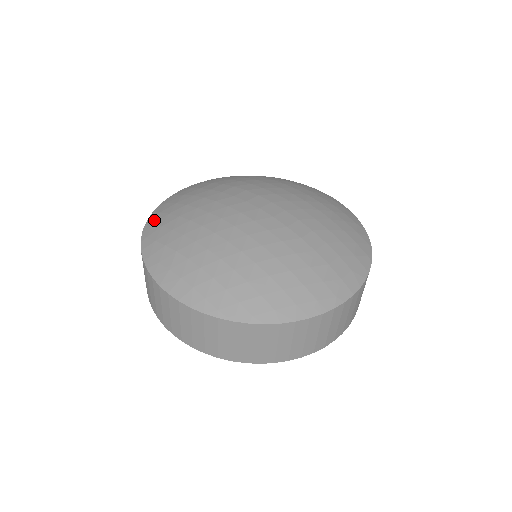
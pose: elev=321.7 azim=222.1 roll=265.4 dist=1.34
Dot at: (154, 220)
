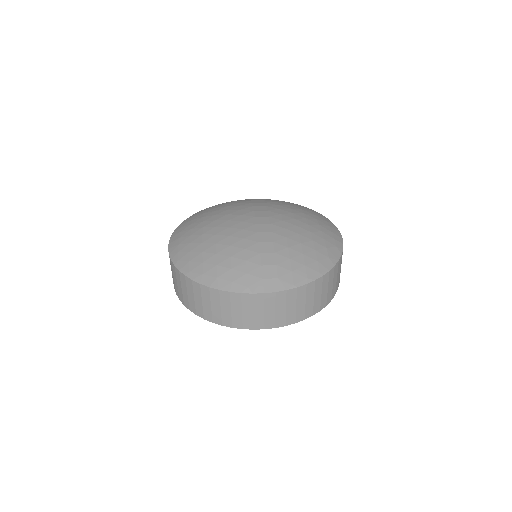
Dot at: occluded
